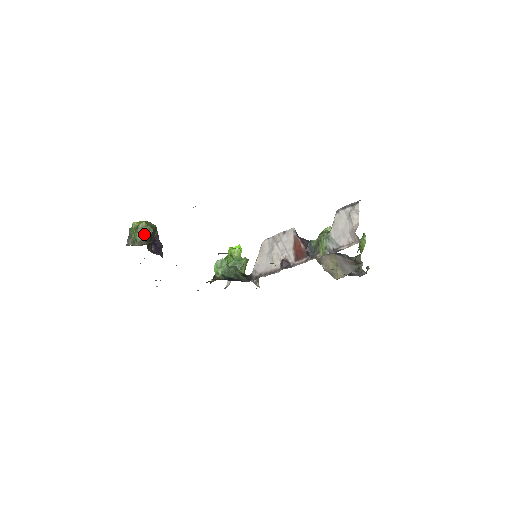
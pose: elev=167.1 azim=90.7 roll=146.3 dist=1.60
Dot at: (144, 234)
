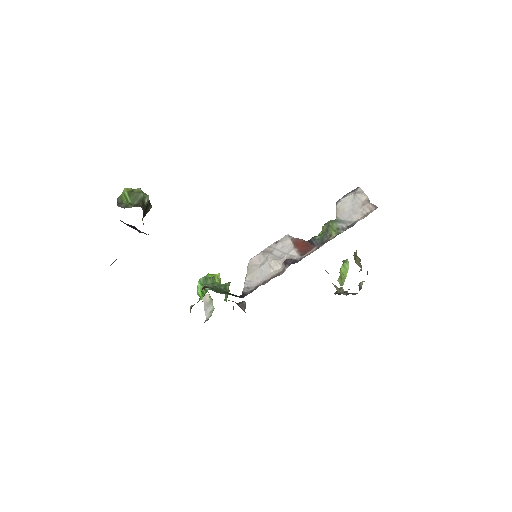
Dot at: (141, 198)
